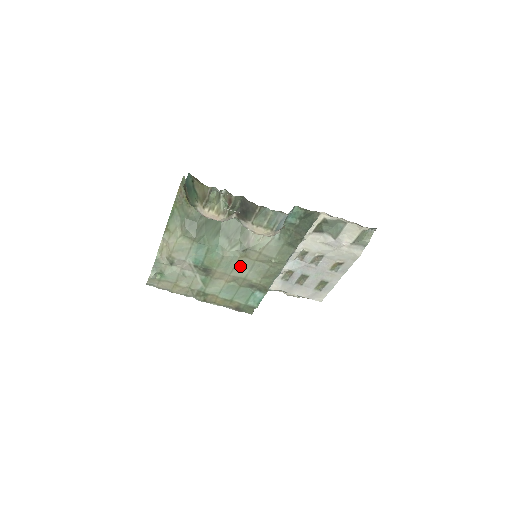
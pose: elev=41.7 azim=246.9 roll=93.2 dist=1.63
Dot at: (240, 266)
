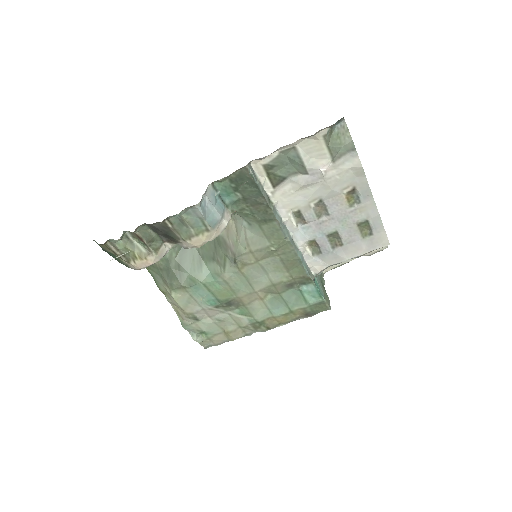
Dot at: (252, 277)
